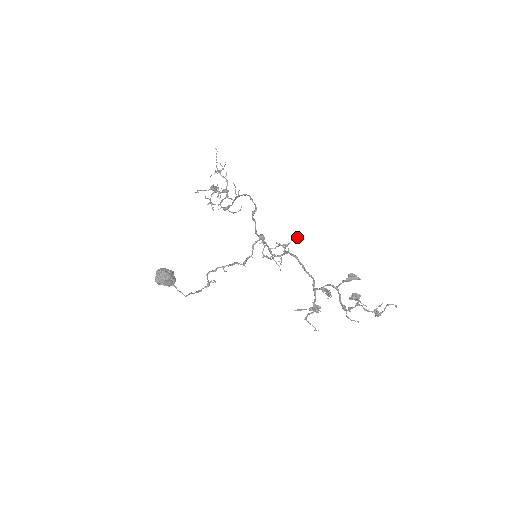
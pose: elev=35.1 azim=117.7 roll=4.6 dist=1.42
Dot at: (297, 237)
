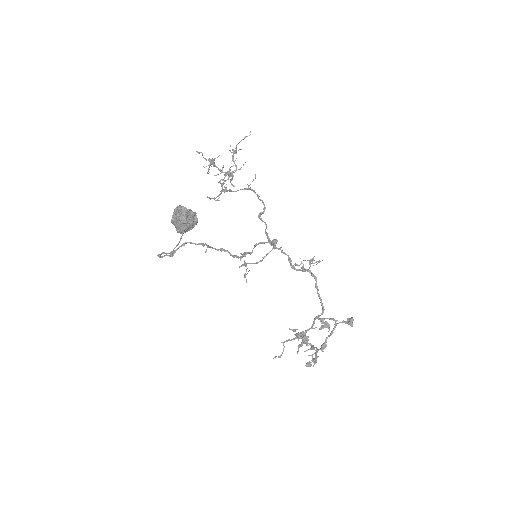
Dot at: (319, 262)
